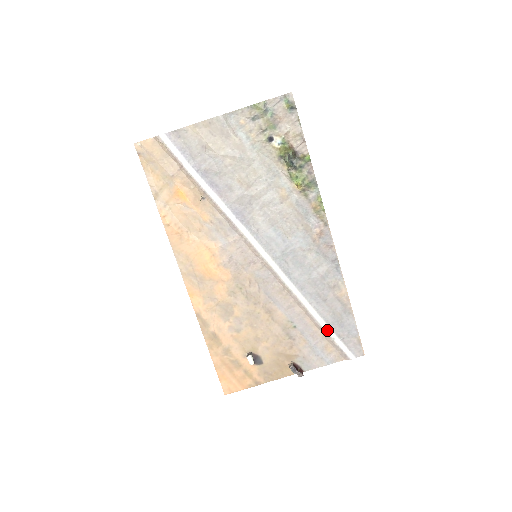
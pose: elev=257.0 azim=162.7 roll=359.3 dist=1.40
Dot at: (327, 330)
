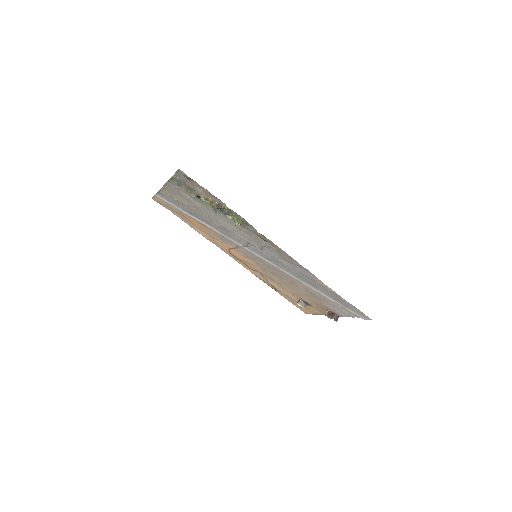
Dot at: (334, 301)
